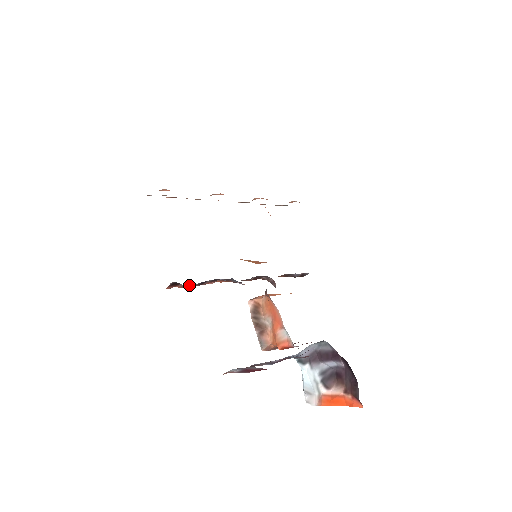
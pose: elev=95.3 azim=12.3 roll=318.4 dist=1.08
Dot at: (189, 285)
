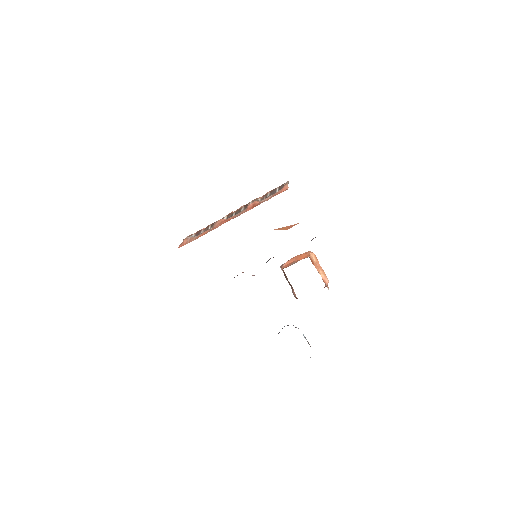
Dot at: occluded
